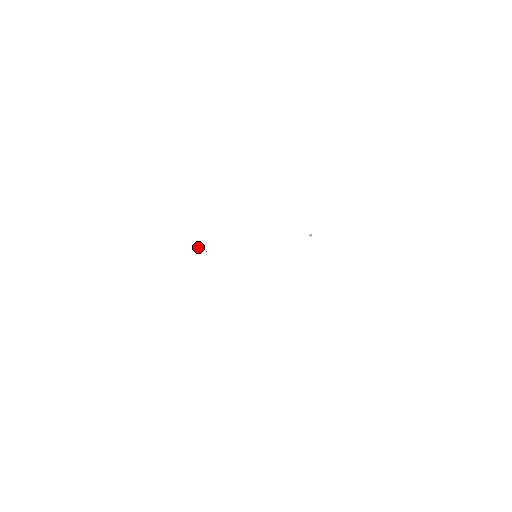
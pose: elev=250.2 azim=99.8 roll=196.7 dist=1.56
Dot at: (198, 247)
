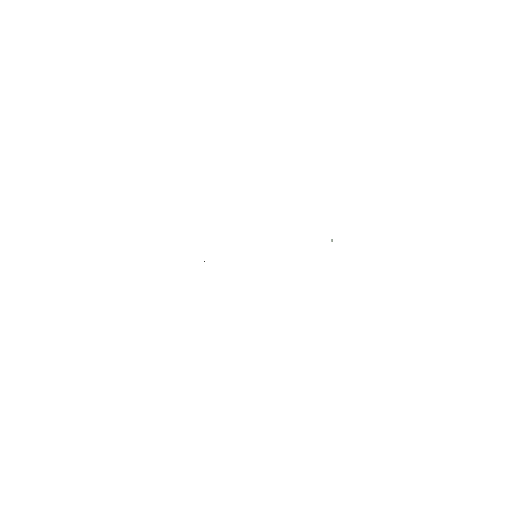
Dot at: occluded
